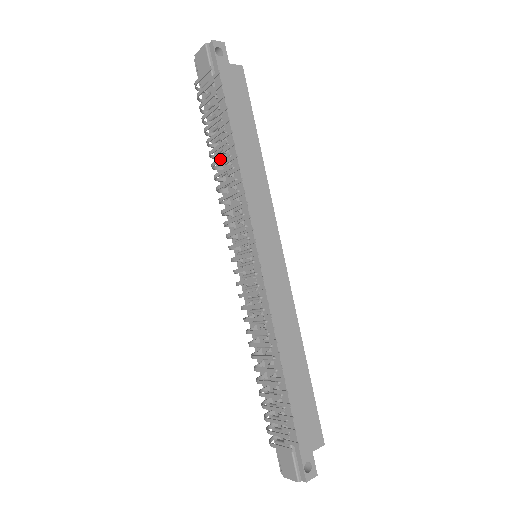
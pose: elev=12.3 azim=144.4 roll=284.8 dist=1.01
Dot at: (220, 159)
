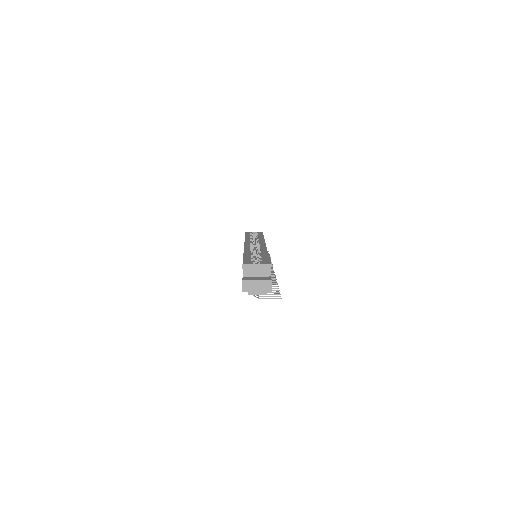
Dot at: occluded
